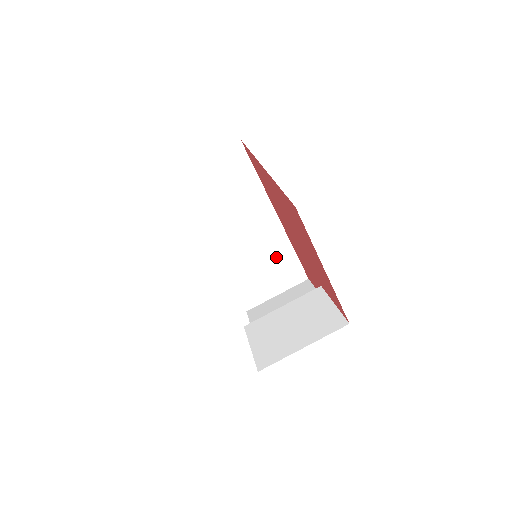
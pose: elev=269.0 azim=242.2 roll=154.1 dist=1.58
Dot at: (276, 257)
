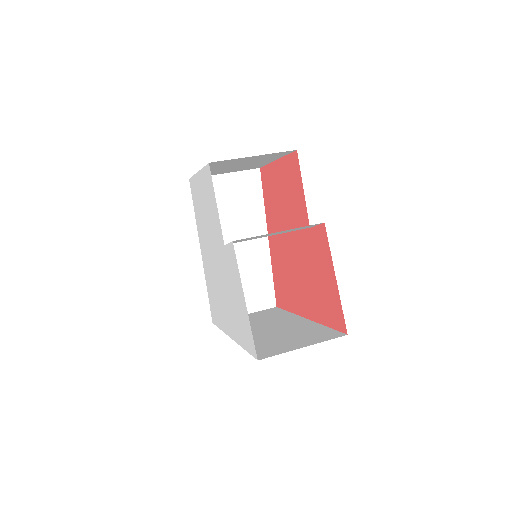
Dot at: (304, 332)
